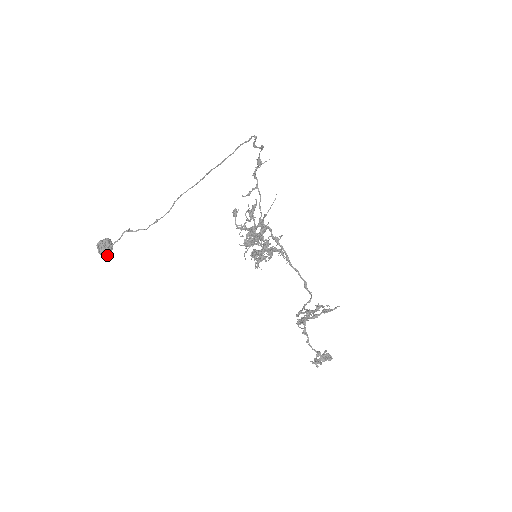
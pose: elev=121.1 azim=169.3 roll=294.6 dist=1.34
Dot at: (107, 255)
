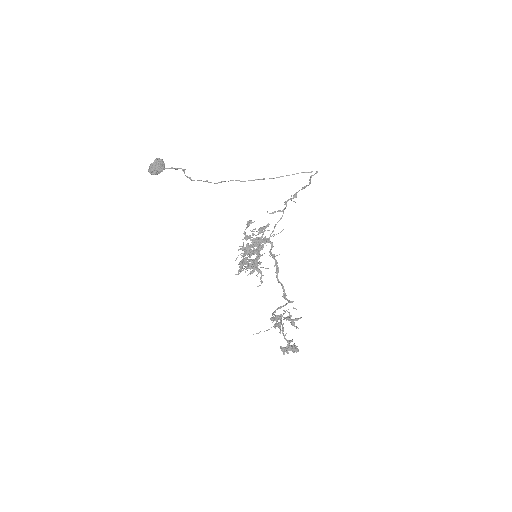
Dot at: (155, 172)
